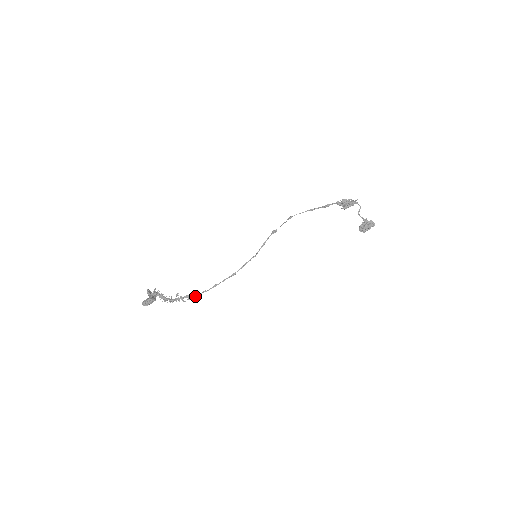
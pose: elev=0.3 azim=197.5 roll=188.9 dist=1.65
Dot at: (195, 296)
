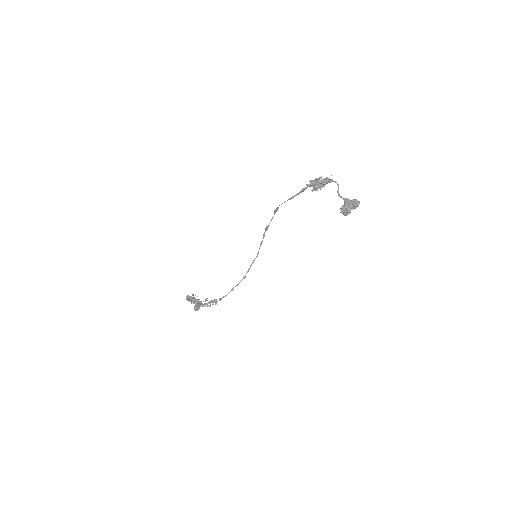
Dot at: occluded
